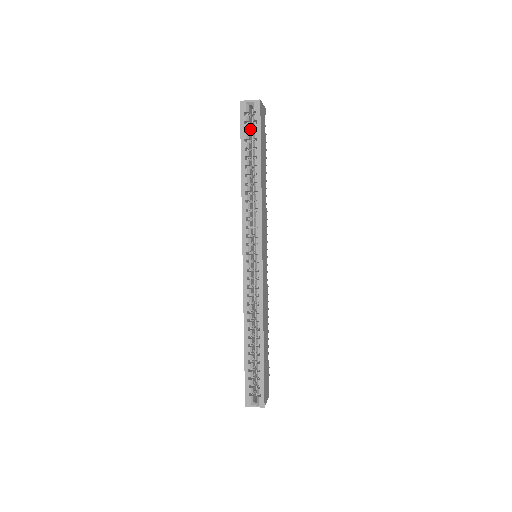
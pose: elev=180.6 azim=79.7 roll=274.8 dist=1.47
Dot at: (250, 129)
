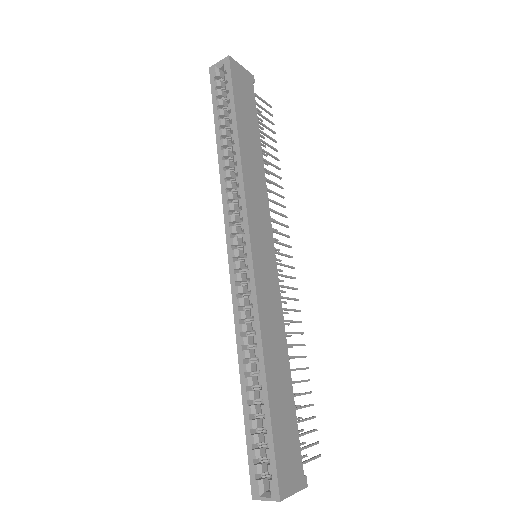
Dot at: occluded
